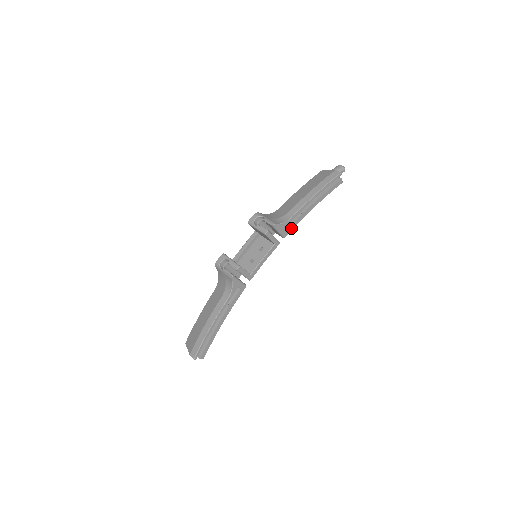
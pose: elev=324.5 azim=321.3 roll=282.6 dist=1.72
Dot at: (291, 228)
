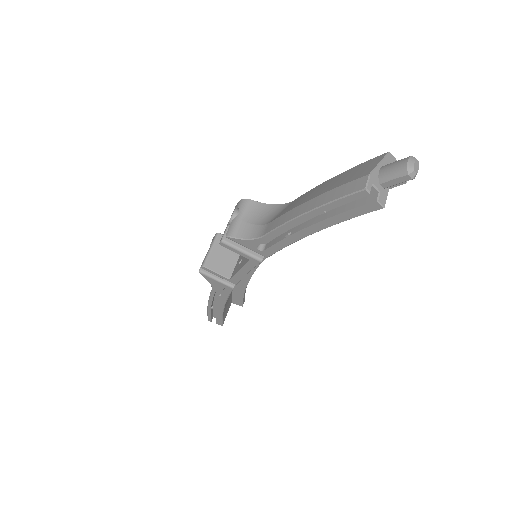
Dot at: (273, 249)
